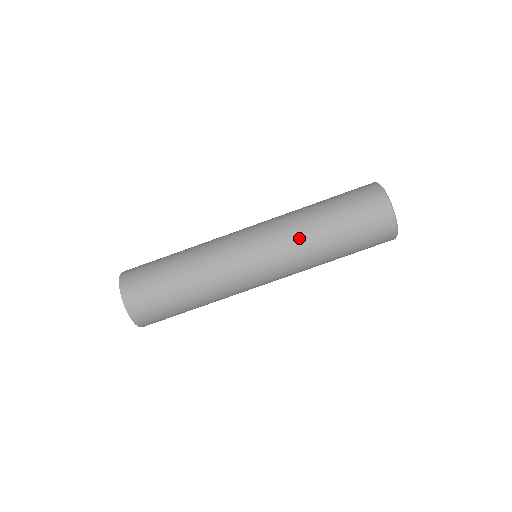
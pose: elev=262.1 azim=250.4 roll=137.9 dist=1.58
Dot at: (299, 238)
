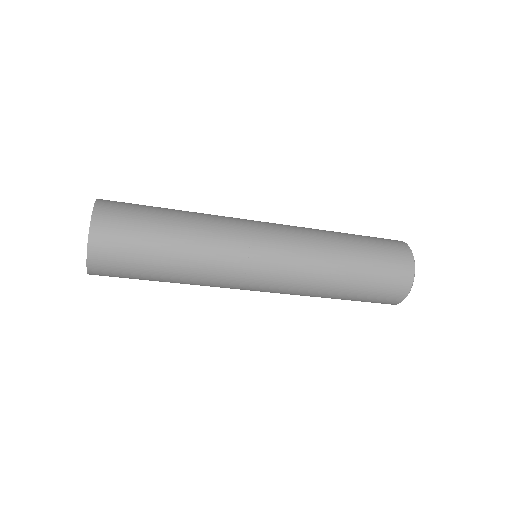
Dot at: (310, 288)
